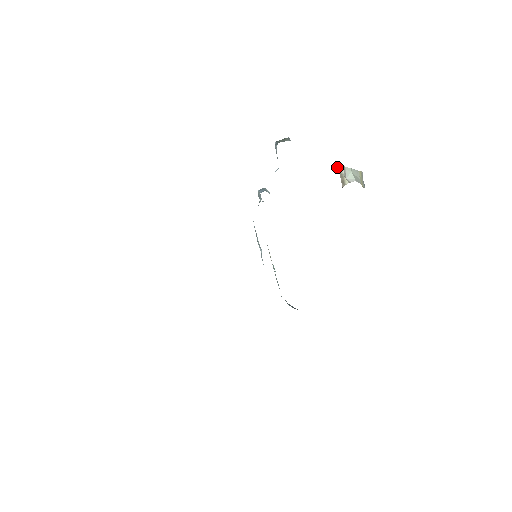
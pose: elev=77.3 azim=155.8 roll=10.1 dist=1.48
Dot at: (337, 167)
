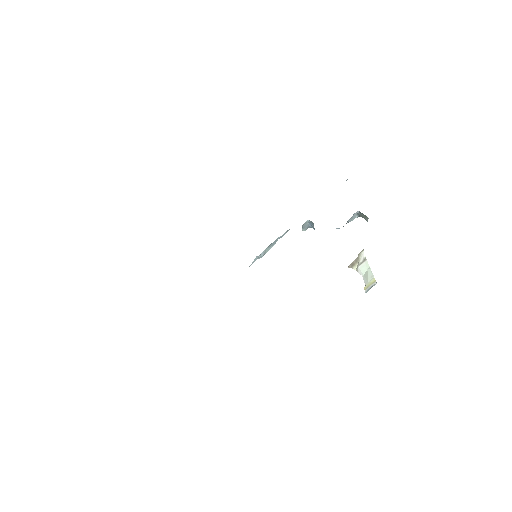
Dot at: (361, 253)
